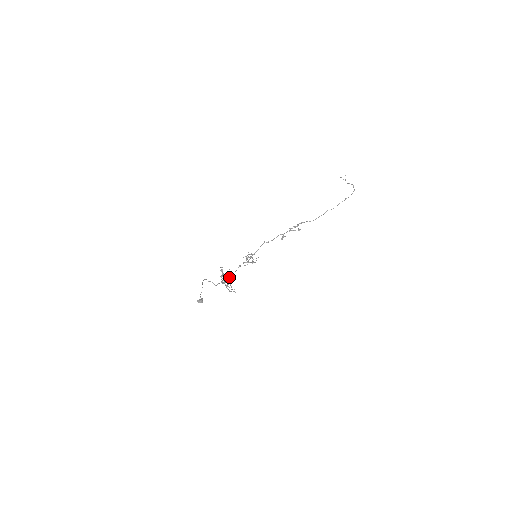
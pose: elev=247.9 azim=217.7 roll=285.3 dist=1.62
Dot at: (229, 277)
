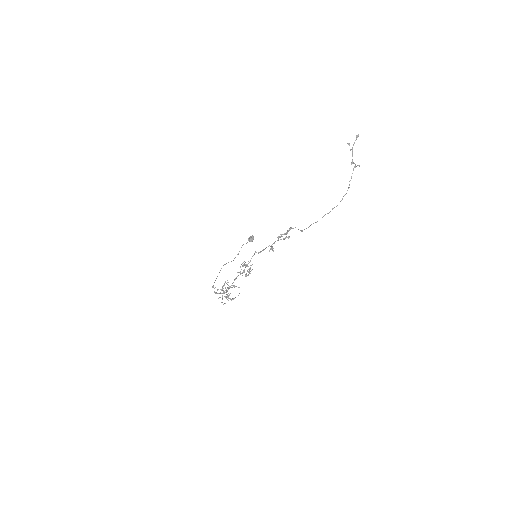
Dot at: (226, 292)
